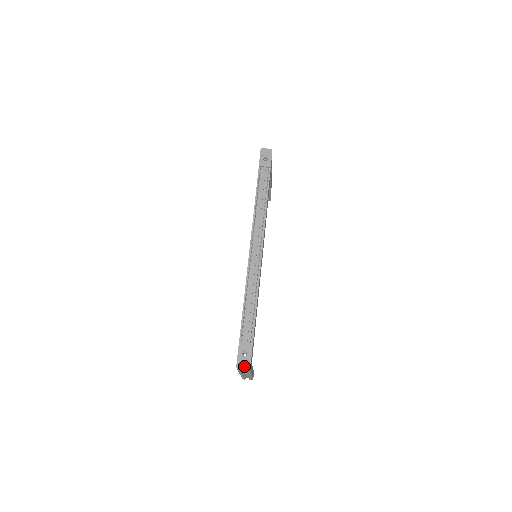
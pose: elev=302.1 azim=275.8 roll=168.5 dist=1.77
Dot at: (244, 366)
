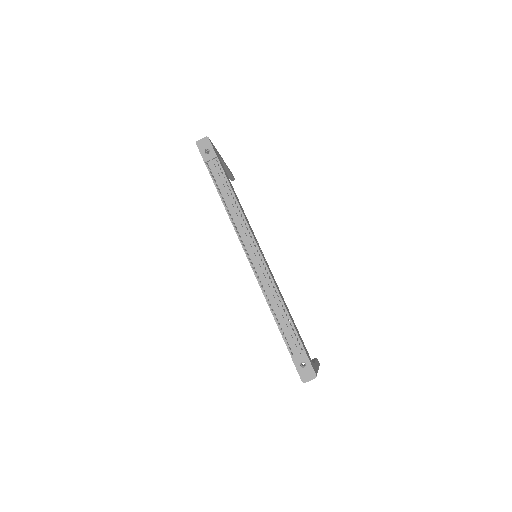
Dot at: (309, 377)
